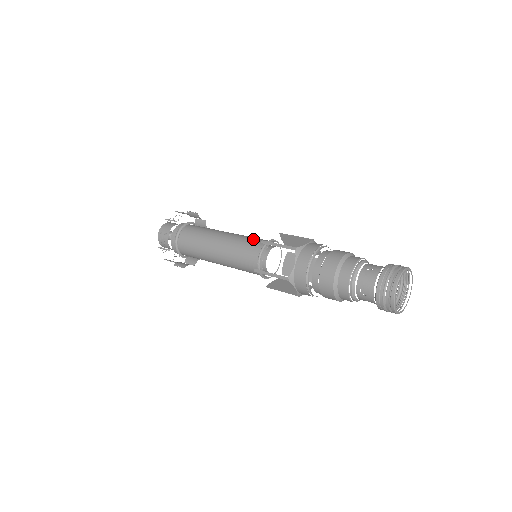
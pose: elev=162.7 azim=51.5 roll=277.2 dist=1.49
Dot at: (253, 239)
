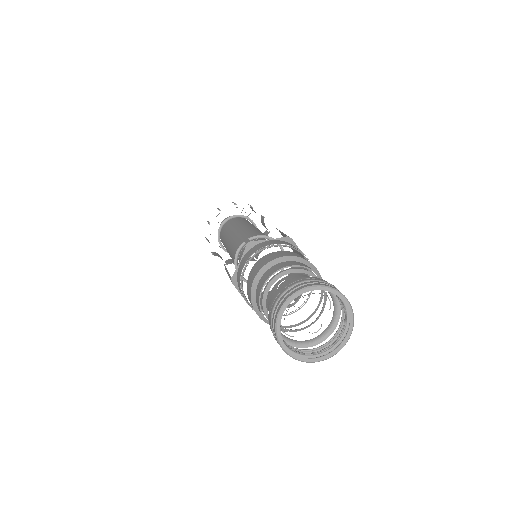
Dot at: (235, 248)
